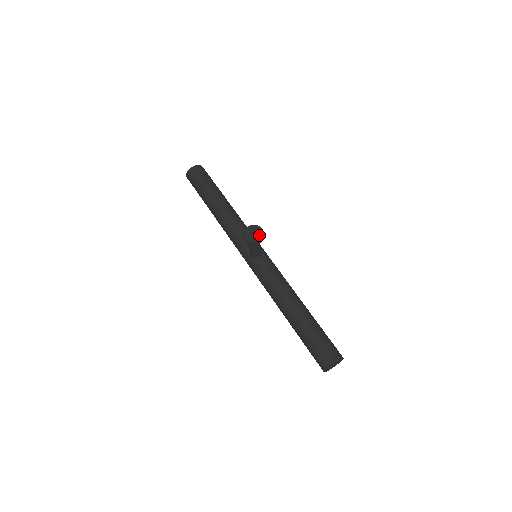
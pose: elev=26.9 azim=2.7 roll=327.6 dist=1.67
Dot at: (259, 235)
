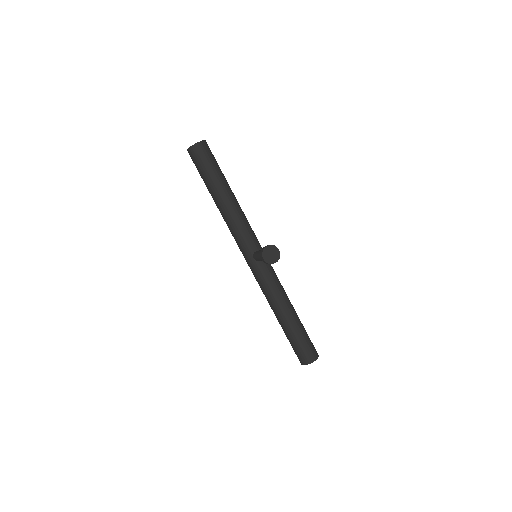
Dot at: (276, 257)
